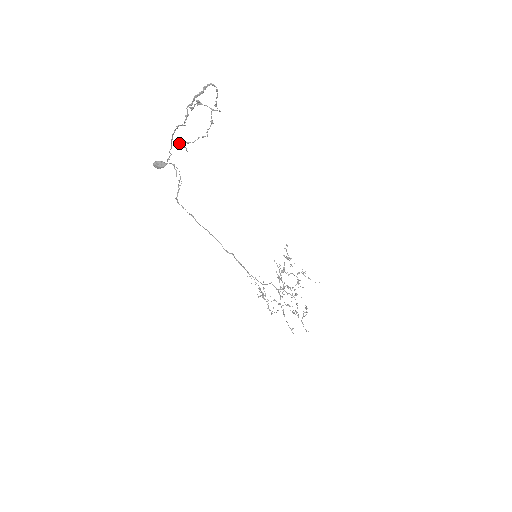
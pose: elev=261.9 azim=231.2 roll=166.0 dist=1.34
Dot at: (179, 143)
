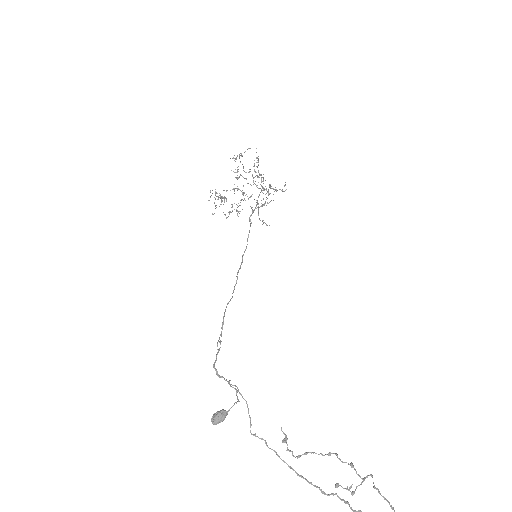
Dot at: occluded
